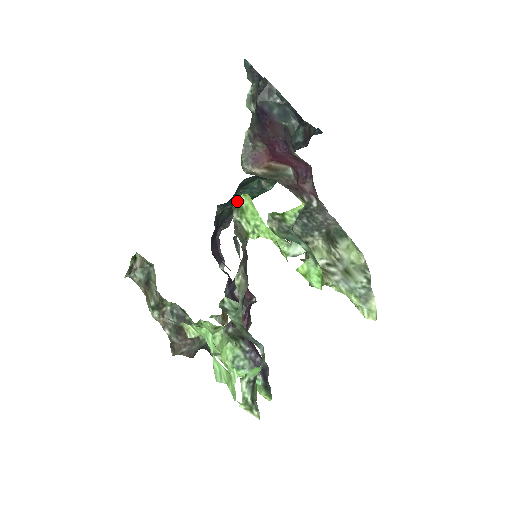
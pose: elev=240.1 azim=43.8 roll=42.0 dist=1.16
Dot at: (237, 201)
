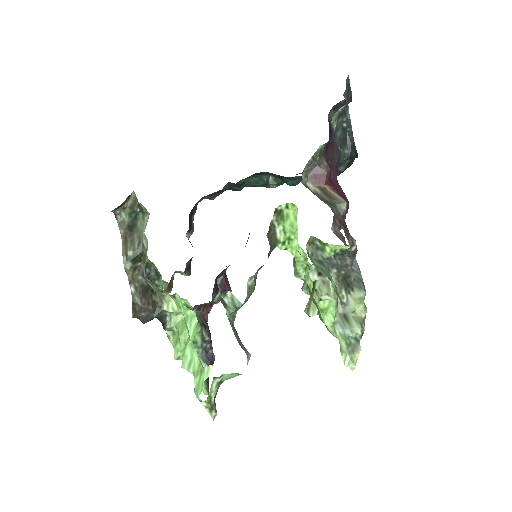
Dot at: (282, 206)
